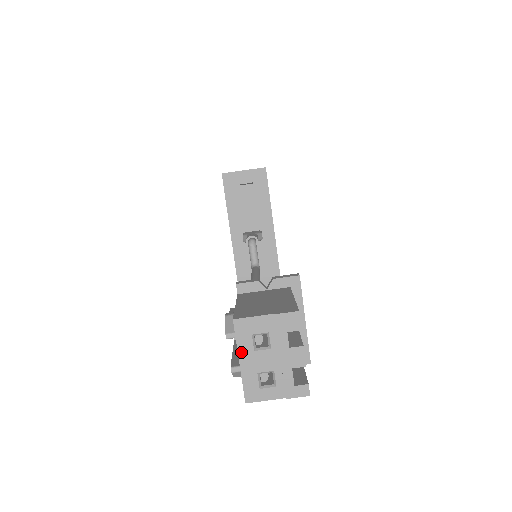
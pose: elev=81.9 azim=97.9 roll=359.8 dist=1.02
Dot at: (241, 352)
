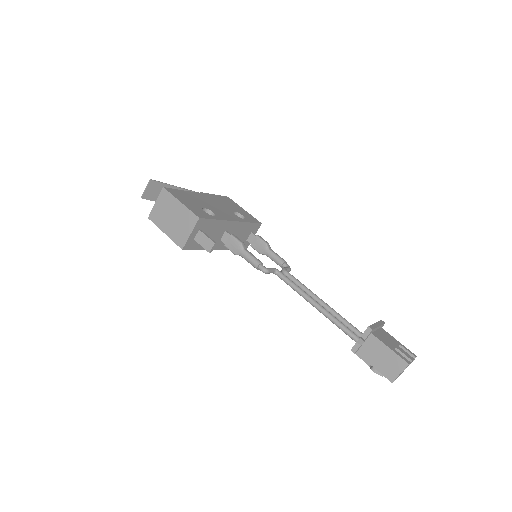
Dot at: occluded
